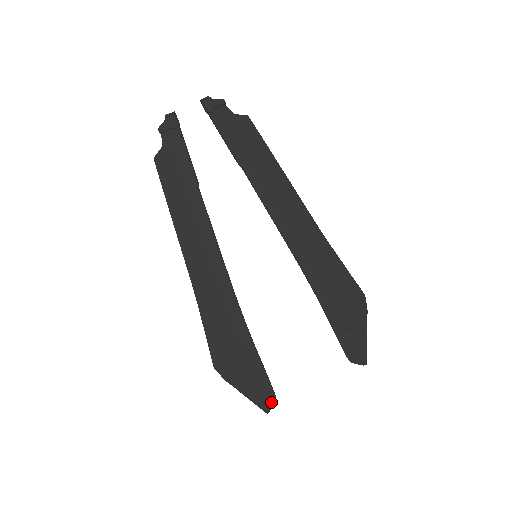
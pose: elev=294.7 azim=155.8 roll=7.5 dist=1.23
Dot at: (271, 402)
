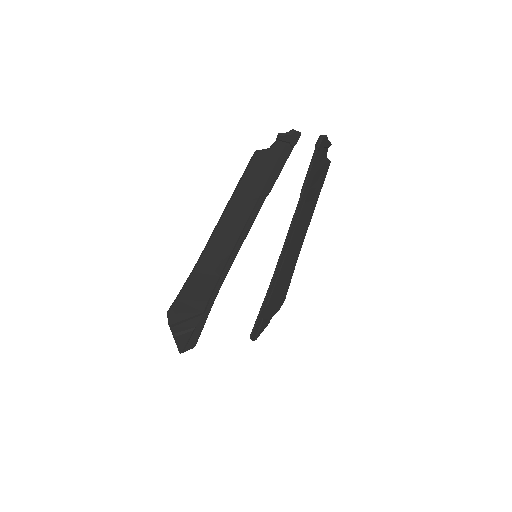
Dot at: (189, 349)
